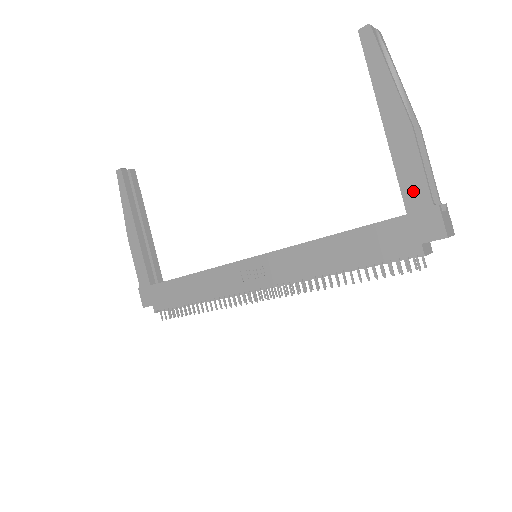
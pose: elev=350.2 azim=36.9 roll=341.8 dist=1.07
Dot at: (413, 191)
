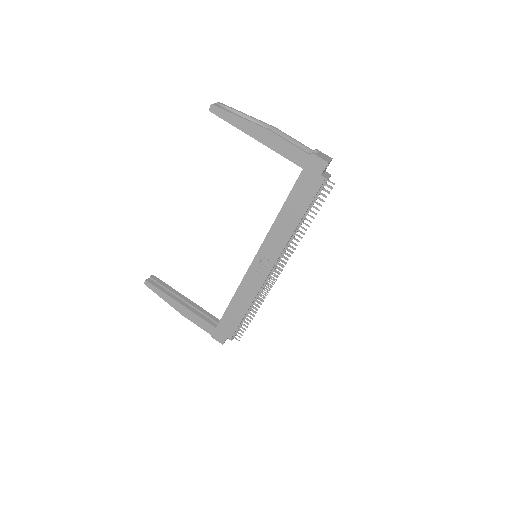
Dot at: (296, 157)
